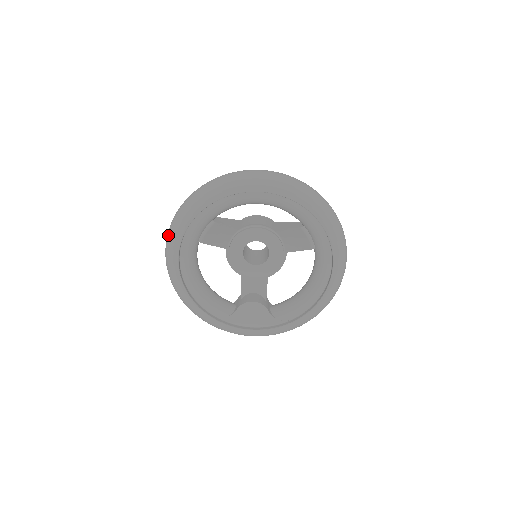
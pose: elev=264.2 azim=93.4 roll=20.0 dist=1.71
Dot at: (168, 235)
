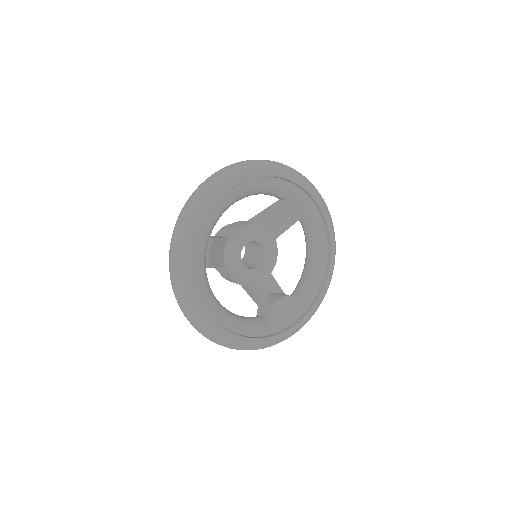
Dot at: (176, 278)
